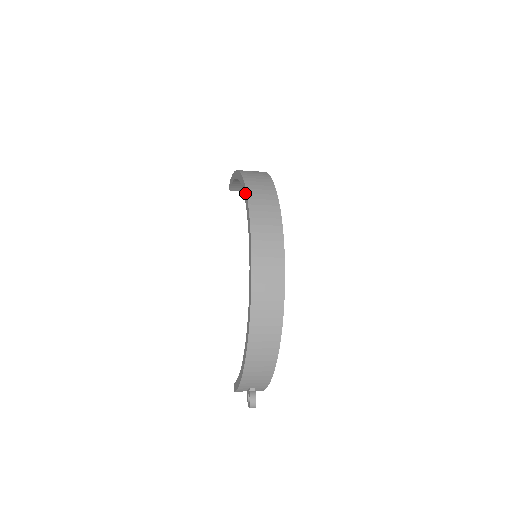
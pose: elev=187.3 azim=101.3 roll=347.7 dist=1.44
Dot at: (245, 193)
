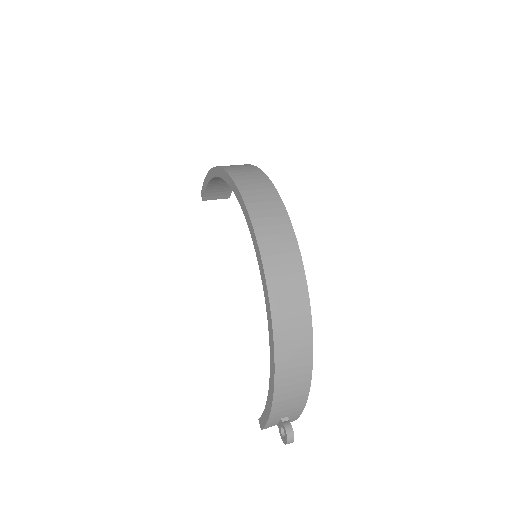
Dot at: (231, 182)
